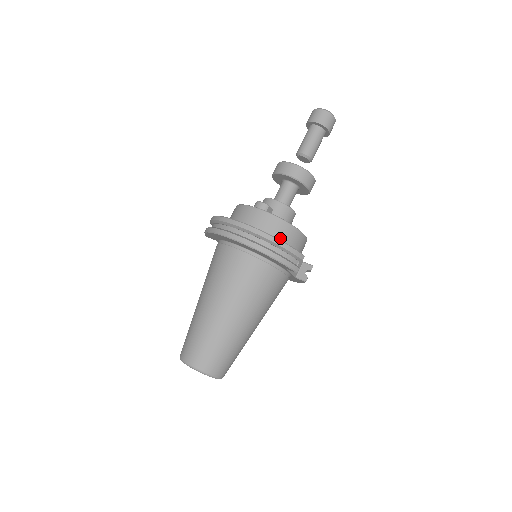
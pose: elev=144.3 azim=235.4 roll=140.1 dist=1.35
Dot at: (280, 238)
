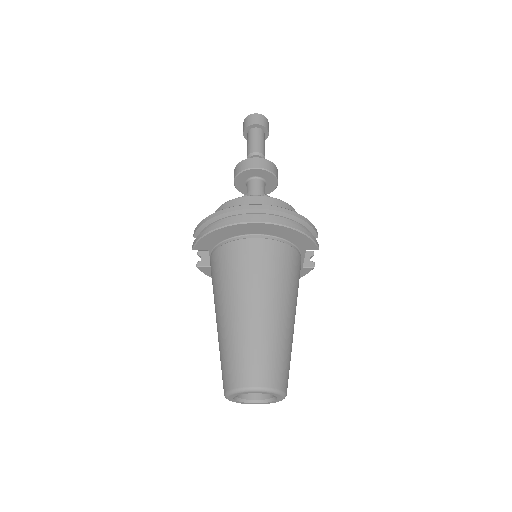
Dot at: occluded
